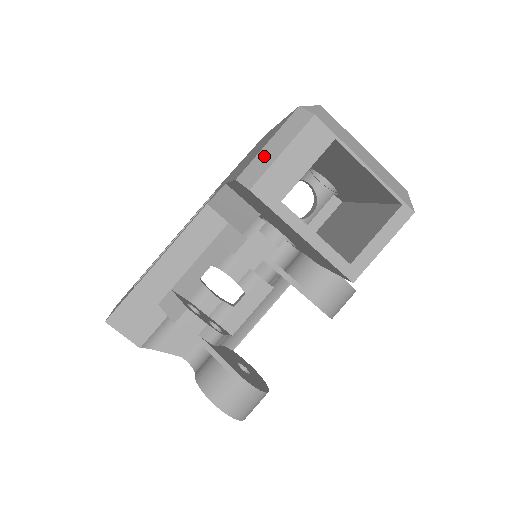
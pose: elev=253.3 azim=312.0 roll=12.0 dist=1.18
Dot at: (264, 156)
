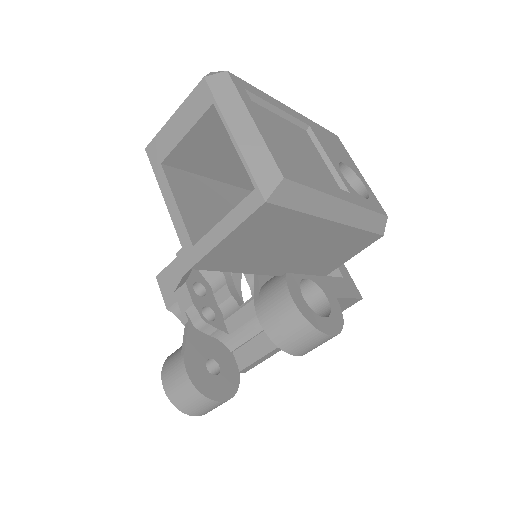
Dot at: occluded
